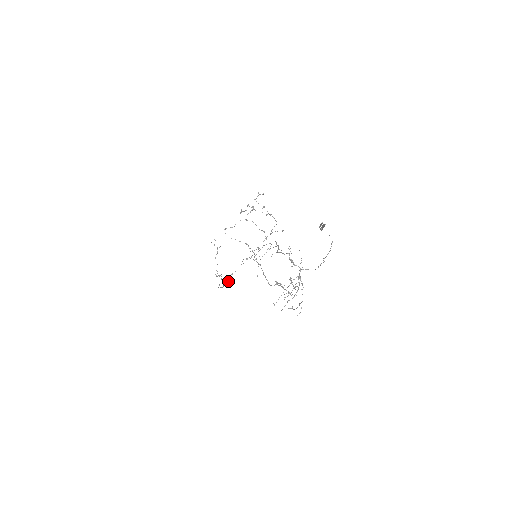
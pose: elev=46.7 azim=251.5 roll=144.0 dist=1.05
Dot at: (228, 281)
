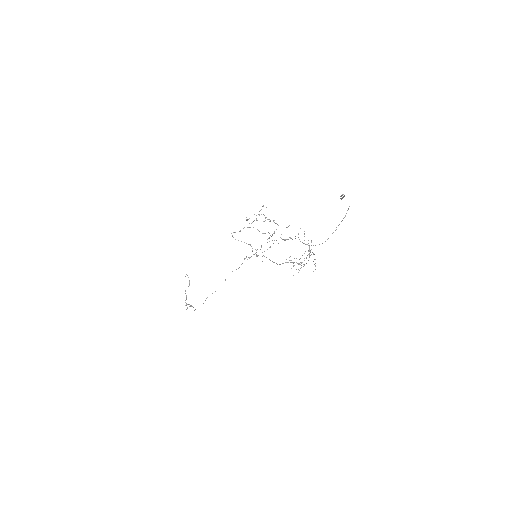
Dot at: occluded
